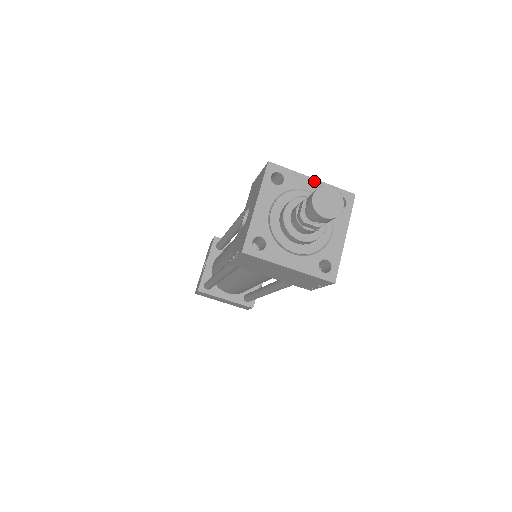
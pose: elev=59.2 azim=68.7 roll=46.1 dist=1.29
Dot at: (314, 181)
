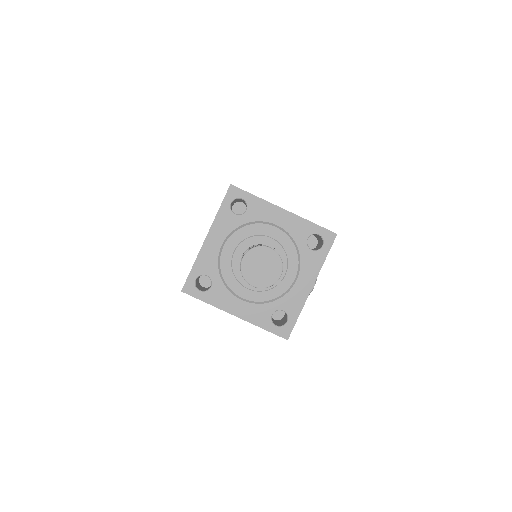
Dot at: (285, 213)
